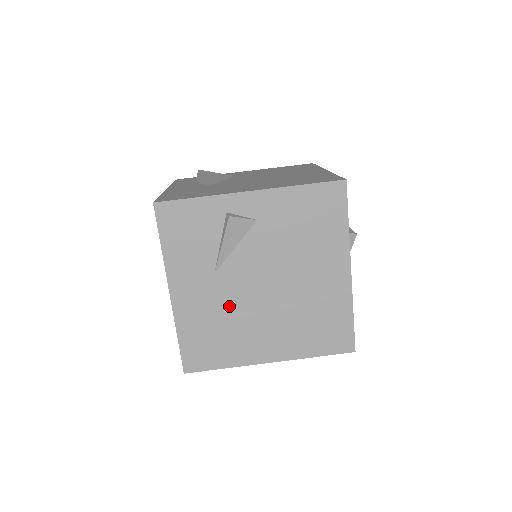
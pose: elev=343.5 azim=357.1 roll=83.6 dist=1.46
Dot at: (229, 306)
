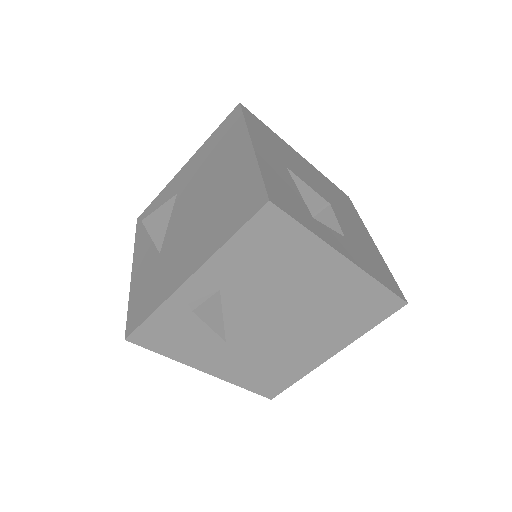
Dot at: (261, 350)
